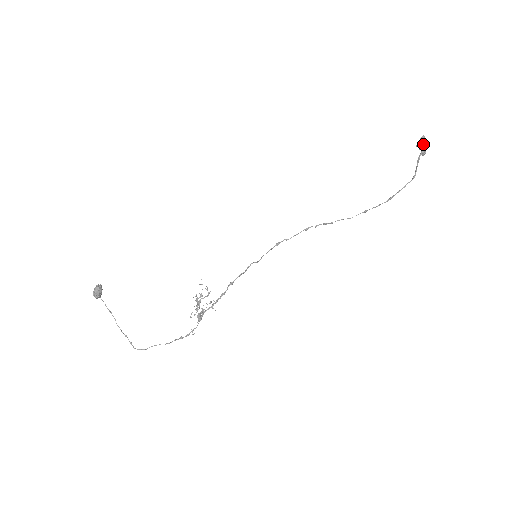
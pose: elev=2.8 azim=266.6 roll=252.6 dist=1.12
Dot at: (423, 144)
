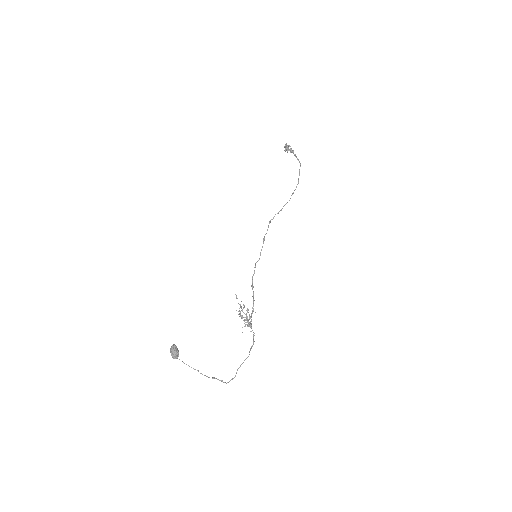
Dot at: occluded
